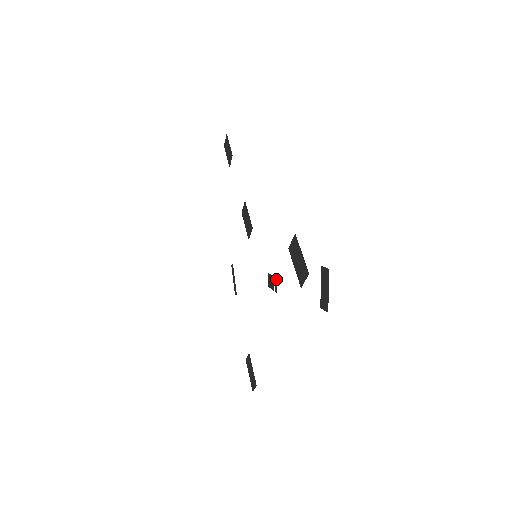
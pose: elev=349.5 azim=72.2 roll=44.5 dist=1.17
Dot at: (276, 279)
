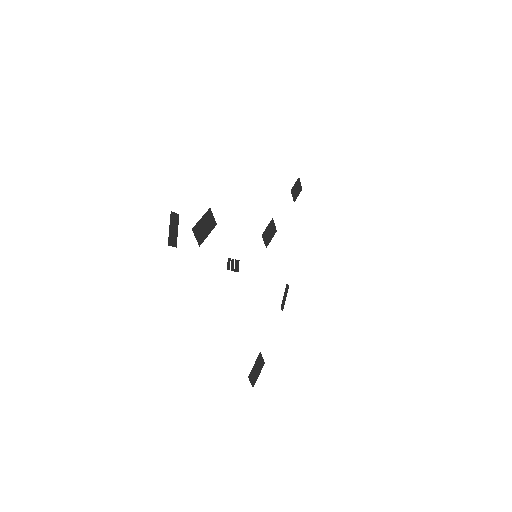
Dot at: (229, 259)
